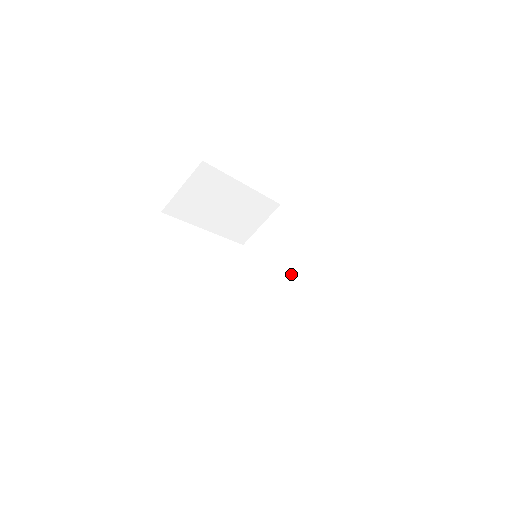
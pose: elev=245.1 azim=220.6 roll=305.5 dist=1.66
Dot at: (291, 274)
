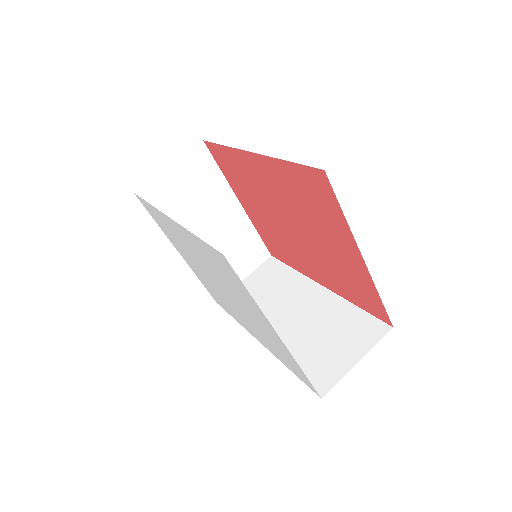
Dot at: (290, 318)
